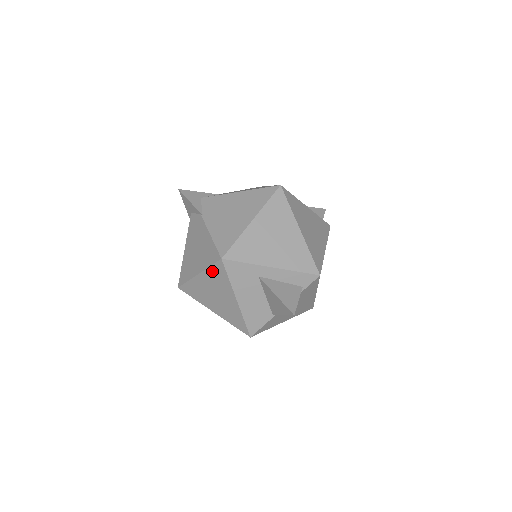
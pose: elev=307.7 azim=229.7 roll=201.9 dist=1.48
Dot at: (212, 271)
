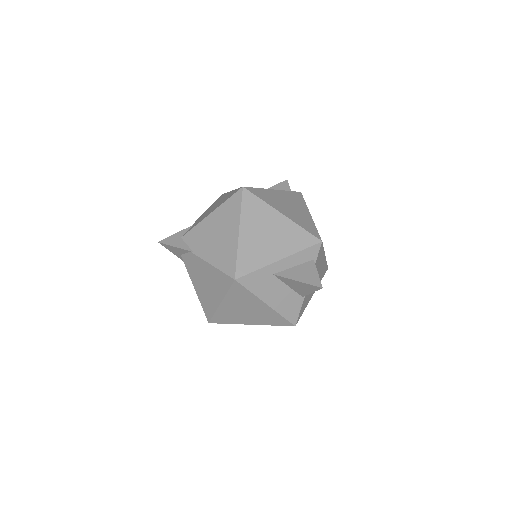
Dot at: (232, 294)
